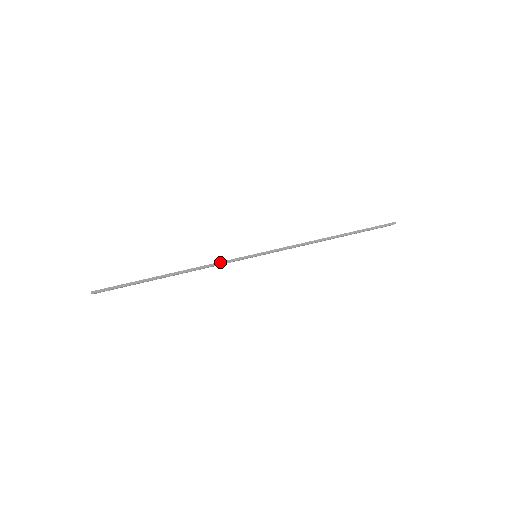
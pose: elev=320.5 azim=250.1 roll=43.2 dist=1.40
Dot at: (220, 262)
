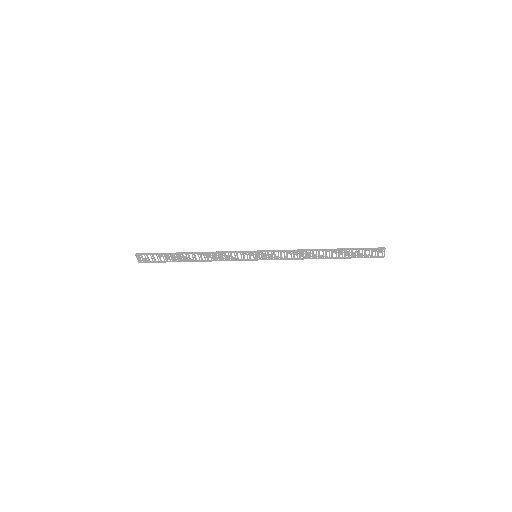
Dot at: (225, 251)
